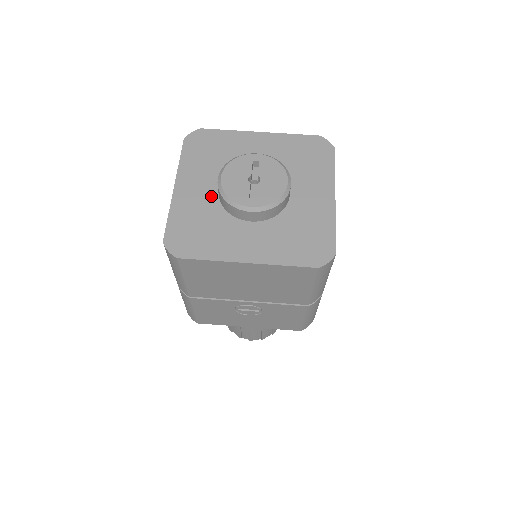
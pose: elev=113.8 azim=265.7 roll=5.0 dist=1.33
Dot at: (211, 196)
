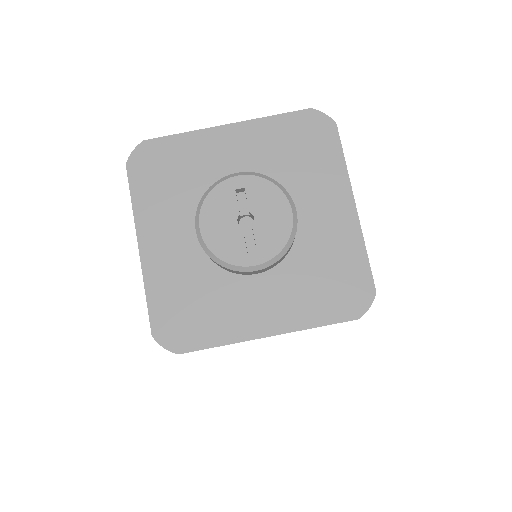
Dot at: (192, 249)
